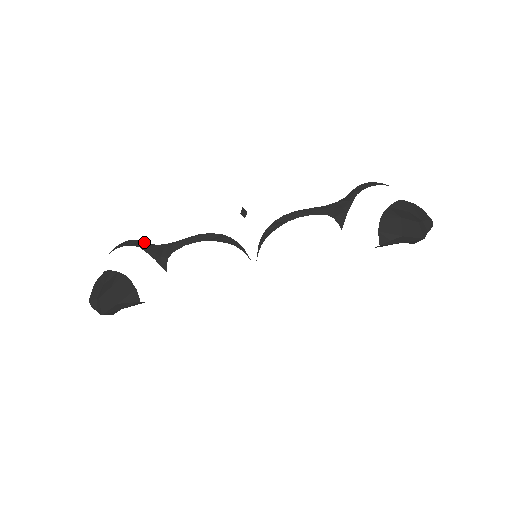
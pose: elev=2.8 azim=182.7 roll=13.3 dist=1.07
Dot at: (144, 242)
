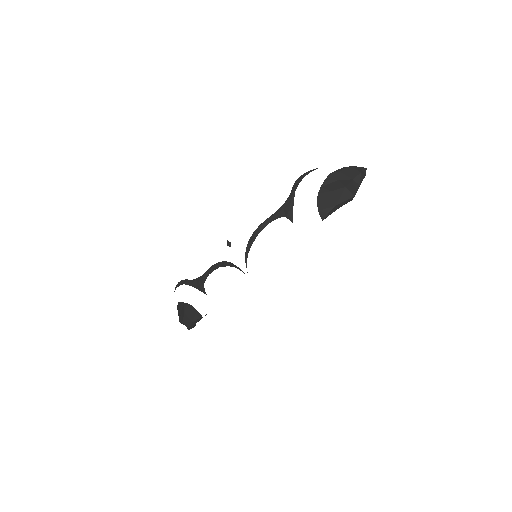
Dot at: (188, 280)
